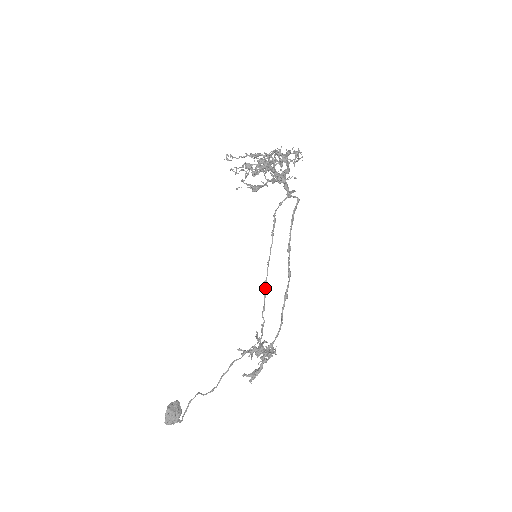
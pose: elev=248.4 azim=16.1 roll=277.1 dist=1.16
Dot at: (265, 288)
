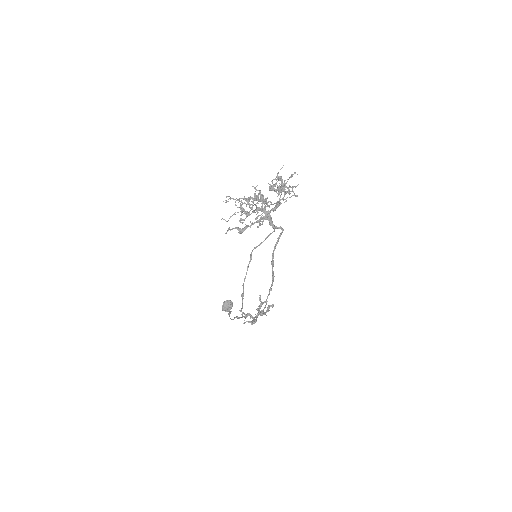
Dot at: (242, 298)
